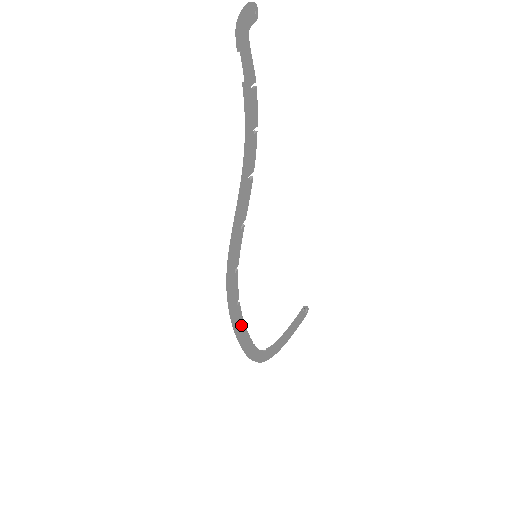
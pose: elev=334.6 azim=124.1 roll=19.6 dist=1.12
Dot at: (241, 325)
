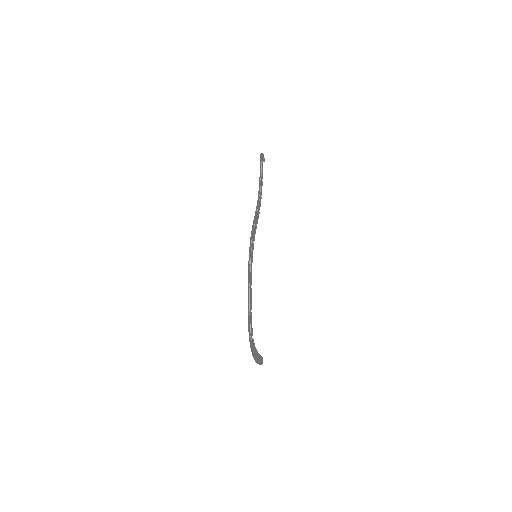
Dot at: (251, 282)
